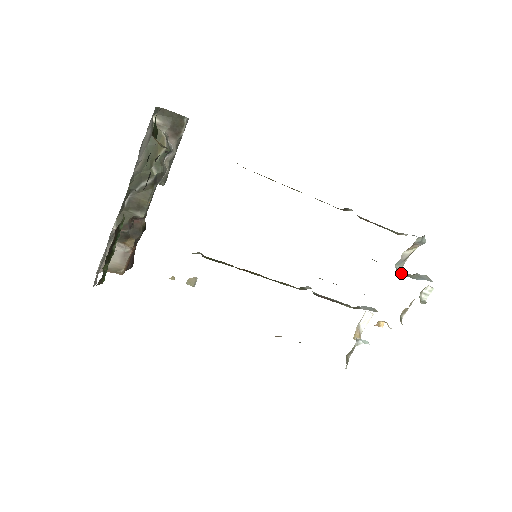
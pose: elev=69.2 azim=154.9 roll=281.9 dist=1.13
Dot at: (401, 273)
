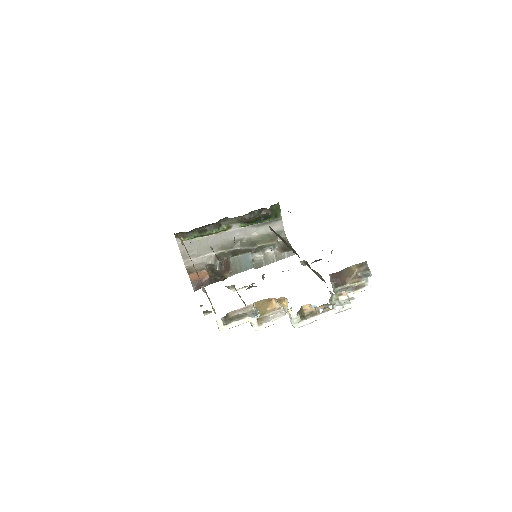
Dot at: (331, 280)
